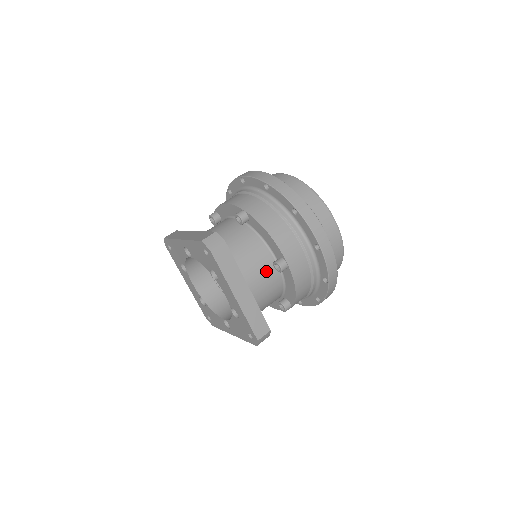
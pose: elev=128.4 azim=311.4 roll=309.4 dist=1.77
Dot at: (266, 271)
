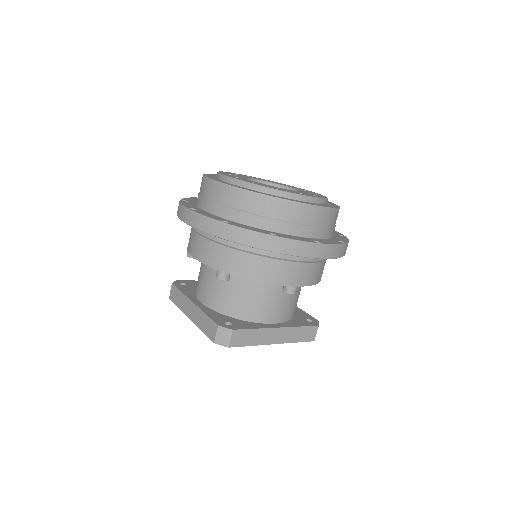
Dot at: (281, 296)
